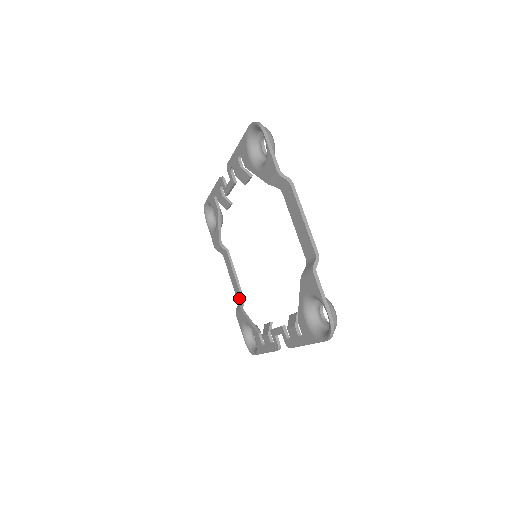
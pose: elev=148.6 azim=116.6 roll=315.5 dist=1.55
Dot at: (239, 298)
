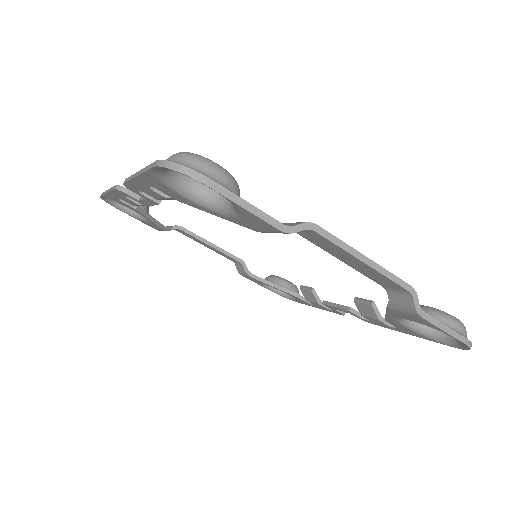
Dot at: occluded
